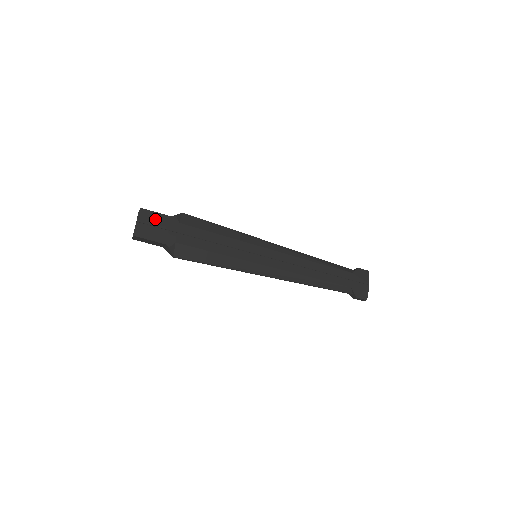
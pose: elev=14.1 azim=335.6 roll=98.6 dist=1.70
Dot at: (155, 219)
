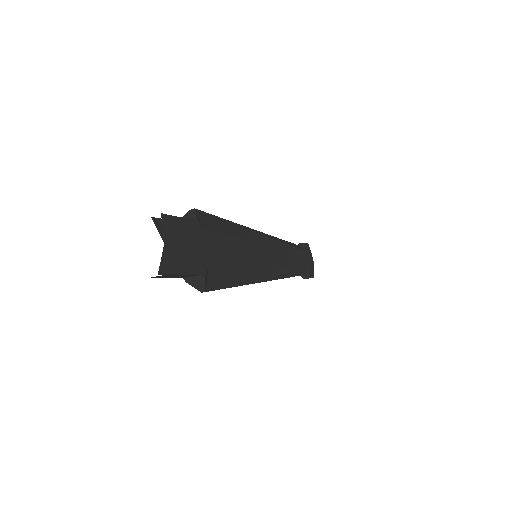
Dot at: (181, 231)
